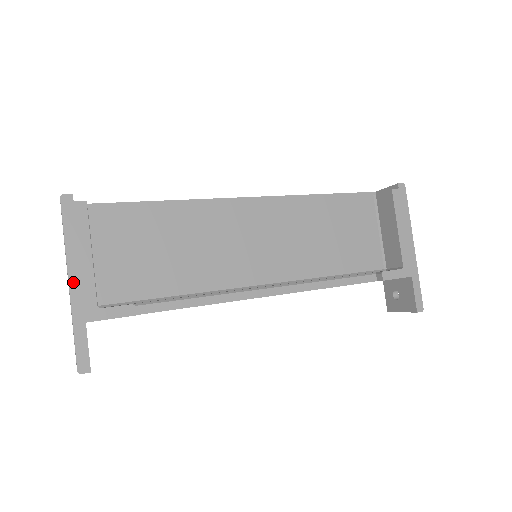
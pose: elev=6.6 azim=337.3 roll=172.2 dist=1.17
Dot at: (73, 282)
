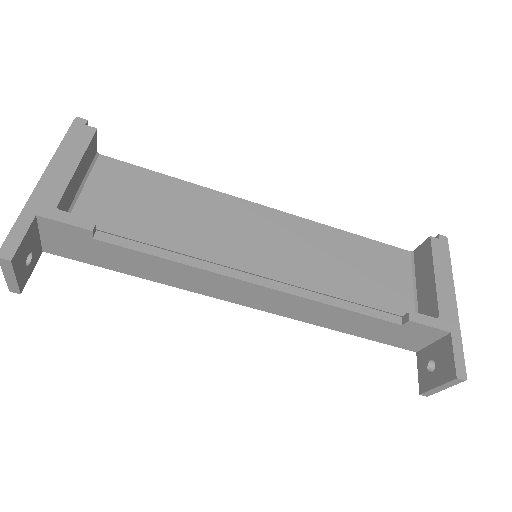
Dot at: (46, 178)
